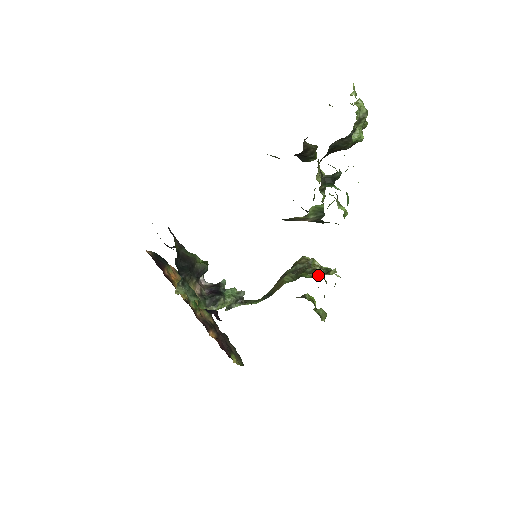
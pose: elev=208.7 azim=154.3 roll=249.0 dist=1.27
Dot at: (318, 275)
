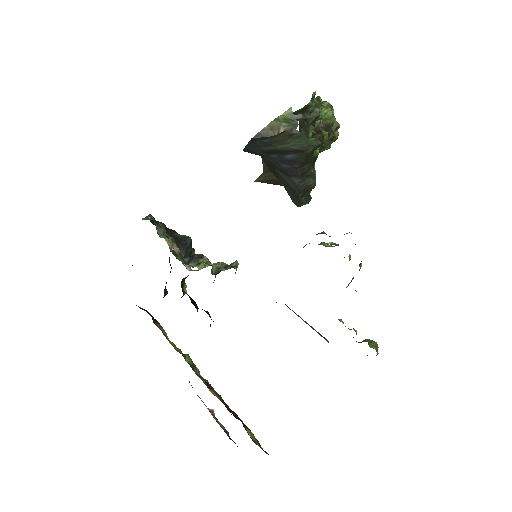
Dot at: occluded
